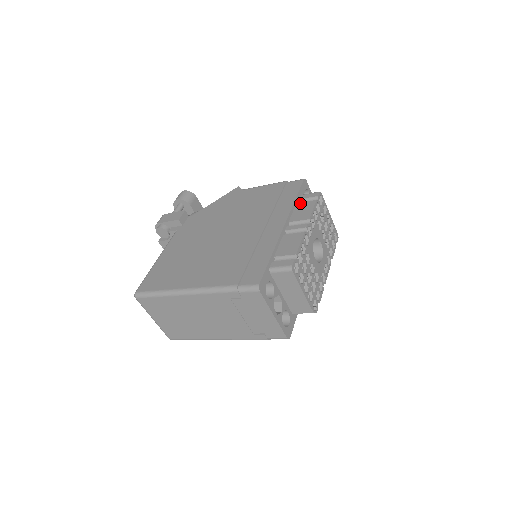
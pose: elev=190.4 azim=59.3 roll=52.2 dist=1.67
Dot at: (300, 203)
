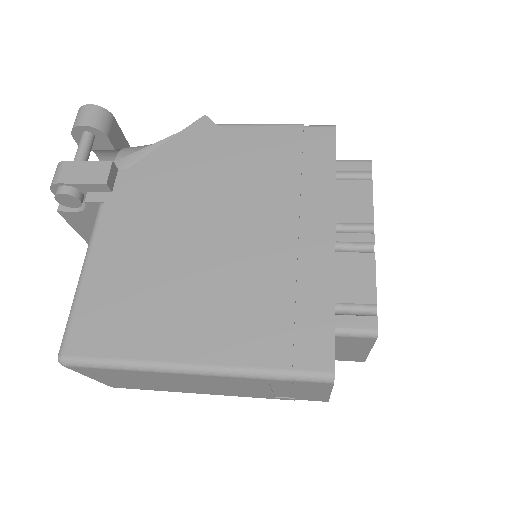
Dot at: (343, 181)
